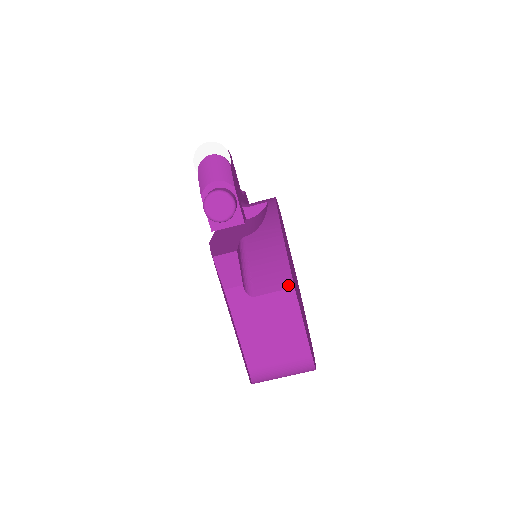
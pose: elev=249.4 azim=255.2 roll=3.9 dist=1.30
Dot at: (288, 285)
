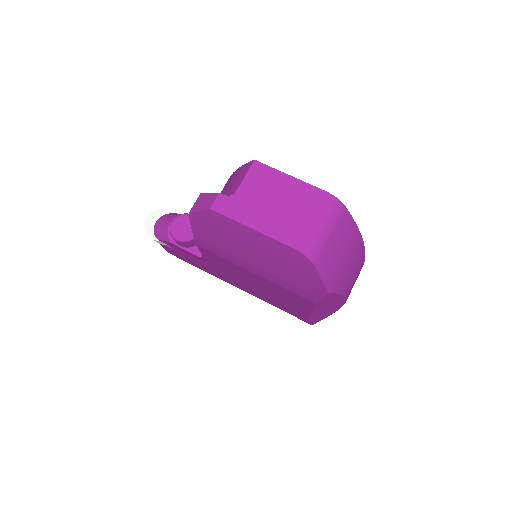
Dot at: (250, 165)
